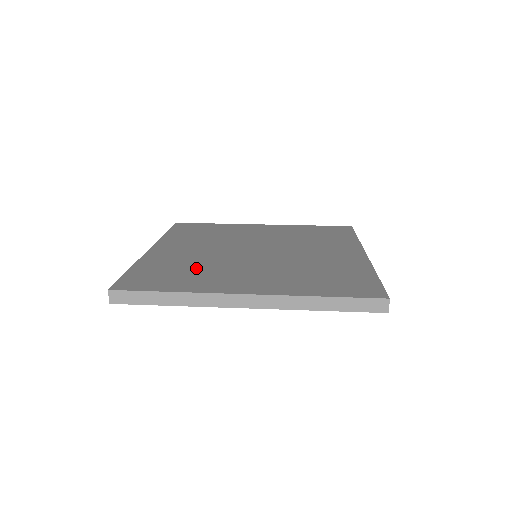
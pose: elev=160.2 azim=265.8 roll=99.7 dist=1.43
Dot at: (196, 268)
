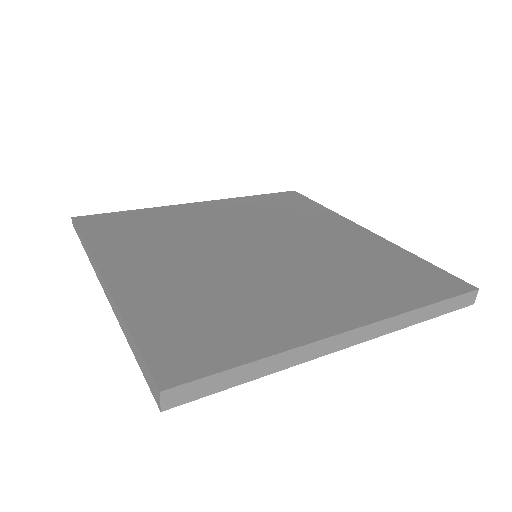
Dot at: (227, 300)
